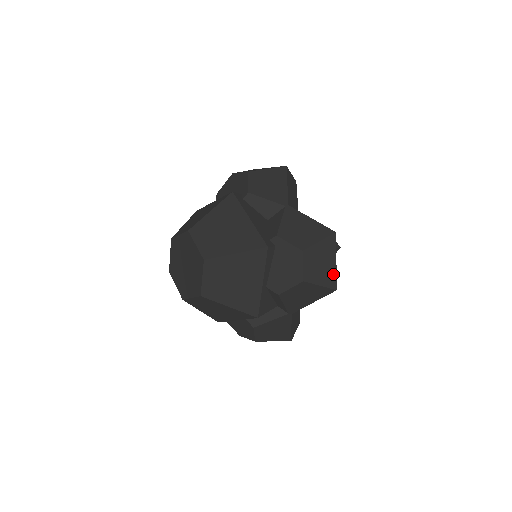
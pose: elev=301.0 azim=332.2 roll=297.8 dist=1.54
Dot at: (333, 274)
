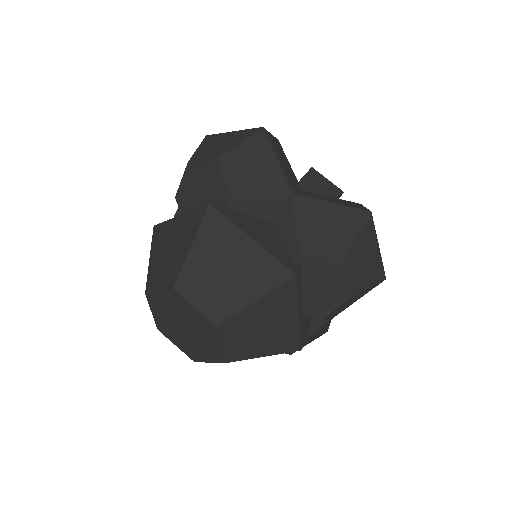
Dot at: (379, 264)
